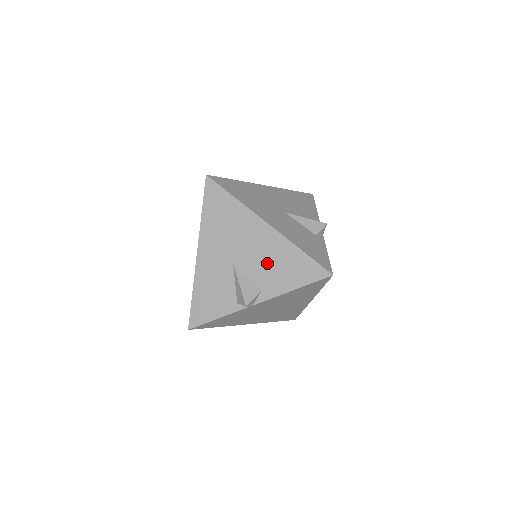
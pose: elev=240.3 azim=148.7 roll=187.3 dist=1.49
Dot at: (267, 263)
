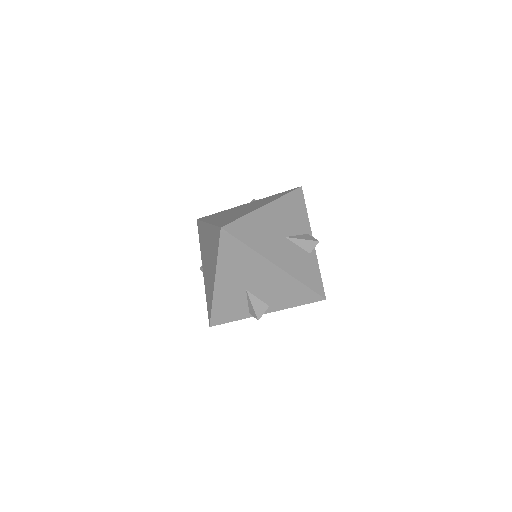
Dot at: (274, 290)
